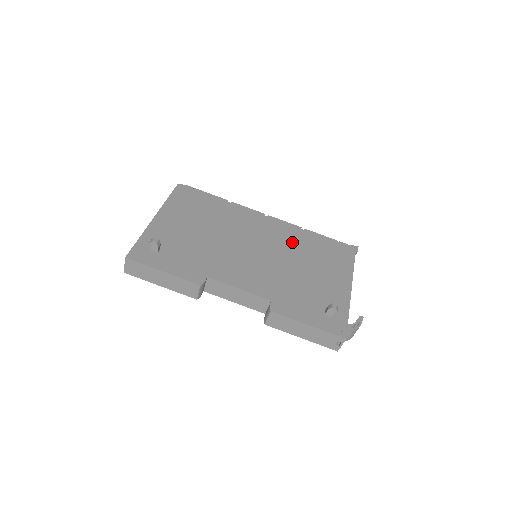
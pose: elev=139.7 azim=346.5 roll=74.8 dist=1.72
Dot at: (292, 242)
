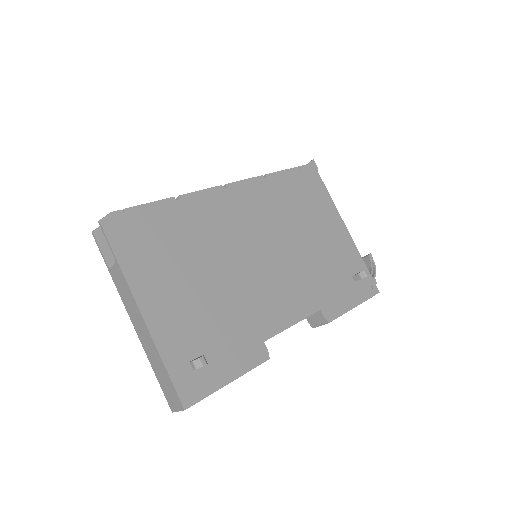
Dot at: (274, 209)
